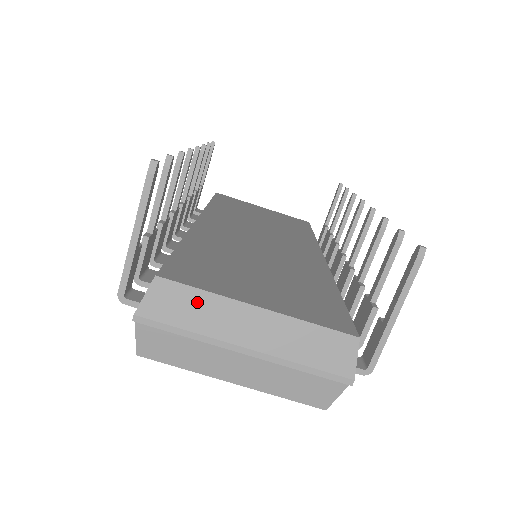
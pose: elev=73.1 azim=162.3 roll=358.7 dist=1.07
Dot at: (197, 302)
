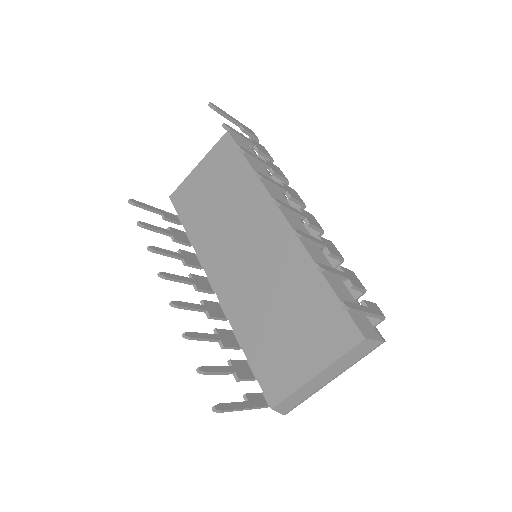
Dot at: (295, 396)
